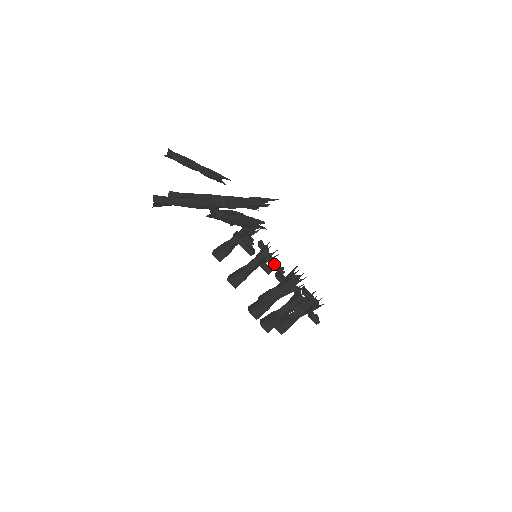
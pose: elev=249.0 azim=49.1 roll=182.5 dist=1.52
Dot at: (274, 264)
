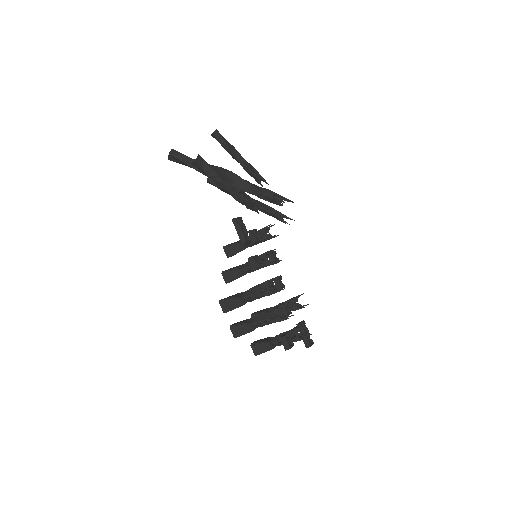
Dot at: occluded
